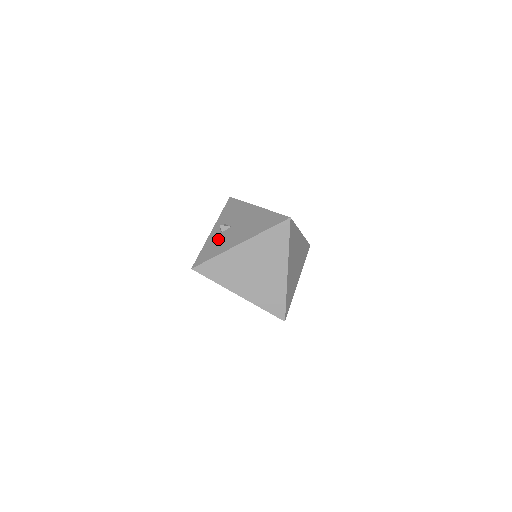
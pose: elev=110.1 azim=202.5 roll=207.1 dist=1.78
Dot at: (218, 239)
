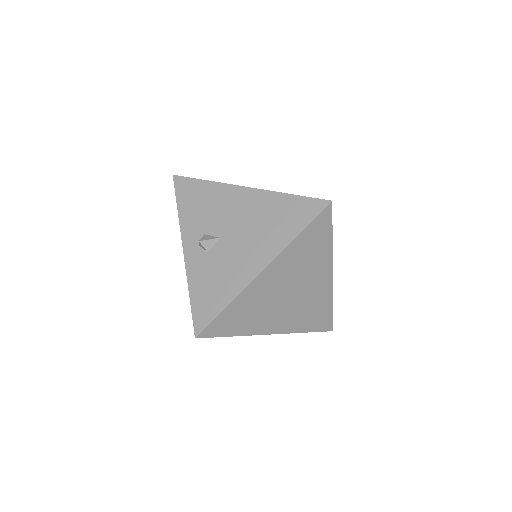
Dot at: (210, 268)
